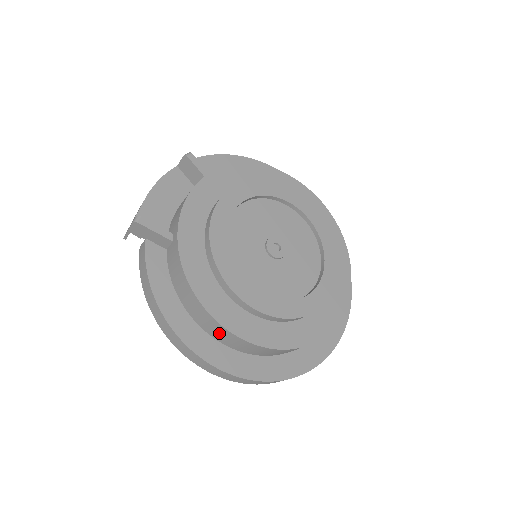
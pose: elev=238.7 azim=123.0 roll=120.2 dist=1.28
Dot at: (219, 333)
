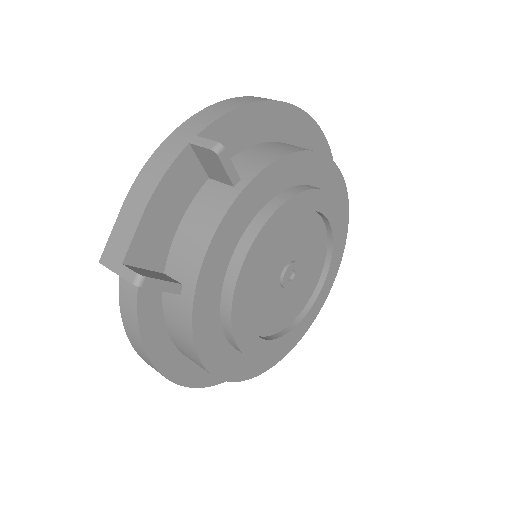
Dot at: occluded
